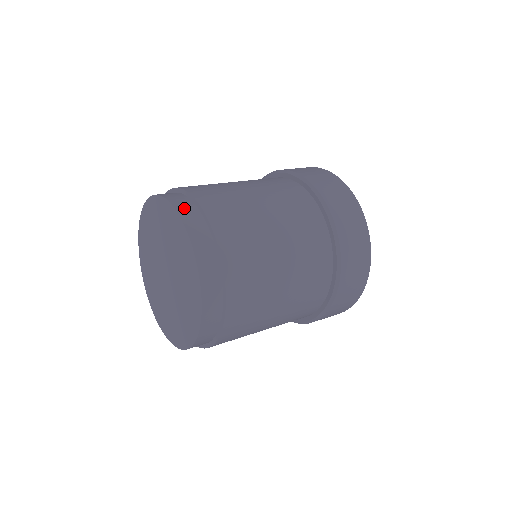
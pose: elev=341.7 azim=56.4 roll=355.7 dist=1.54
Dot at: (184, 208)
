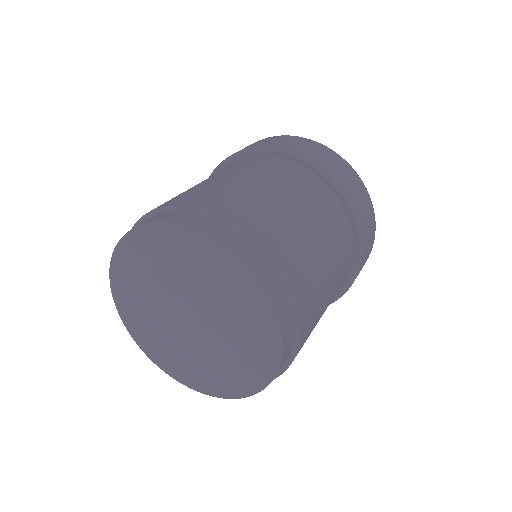
Dot at: (181, 219)
